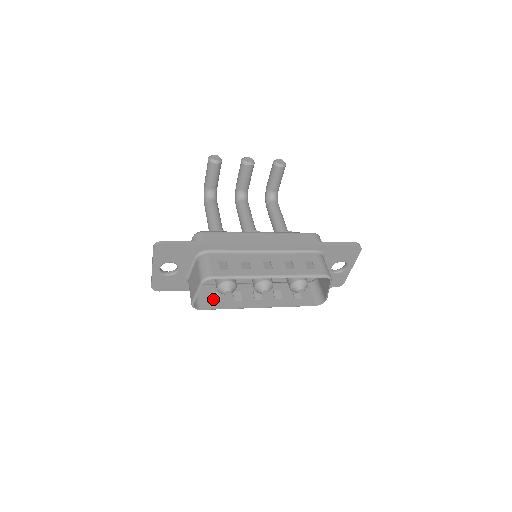
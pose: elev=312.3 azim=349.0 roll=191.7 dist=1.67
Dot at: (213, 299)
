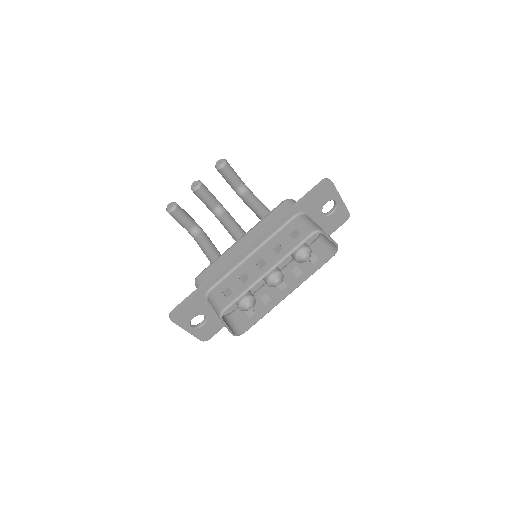
Dot at: (249, 317)
